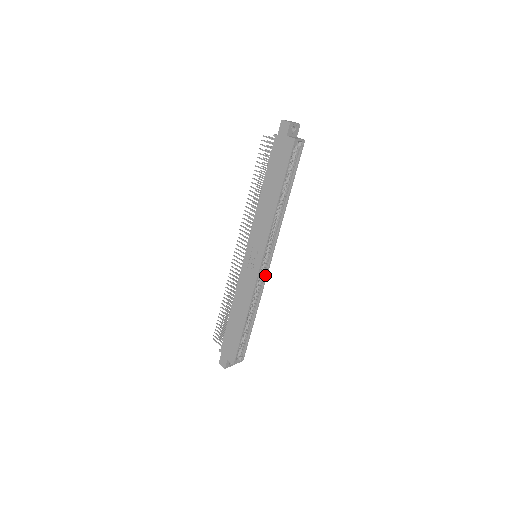
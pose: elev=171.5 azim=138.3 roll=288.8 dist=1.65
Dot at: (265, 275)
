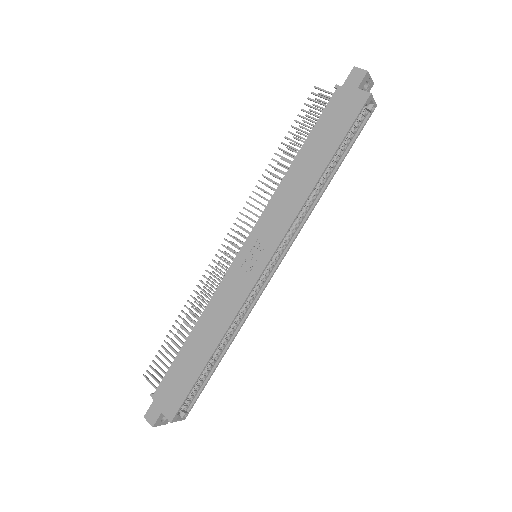
Dot at: (262, 288)
